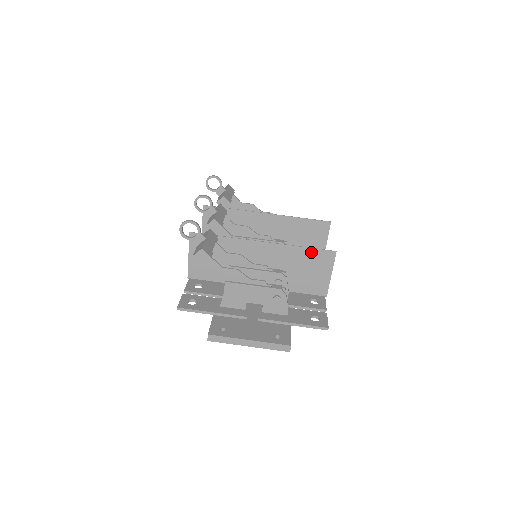
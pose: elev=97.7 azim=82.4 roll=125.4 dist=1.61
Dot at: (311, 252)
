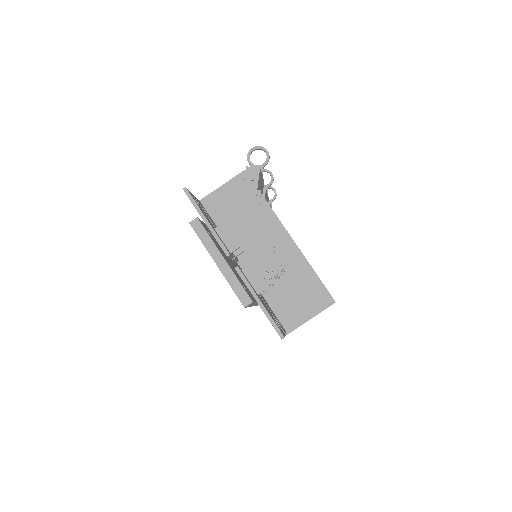
Dot at: (316, 282)
